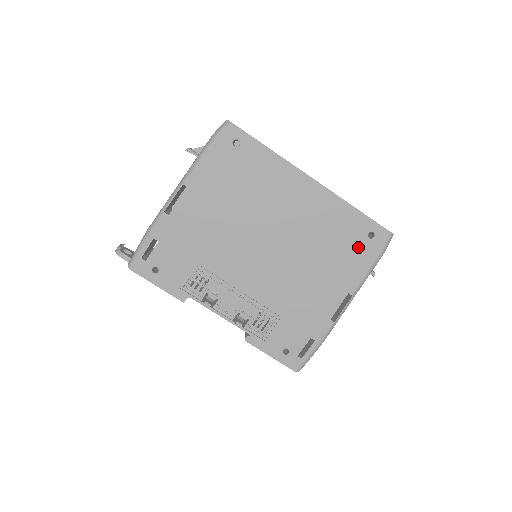
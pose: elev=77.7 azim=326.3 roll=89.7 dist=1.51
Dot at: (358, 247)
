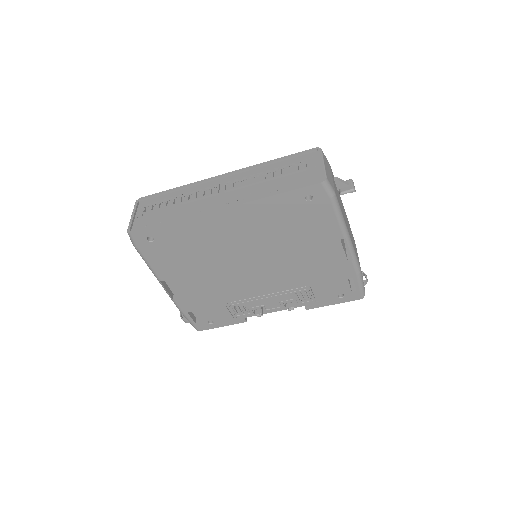
Dot at: (309, 213)
